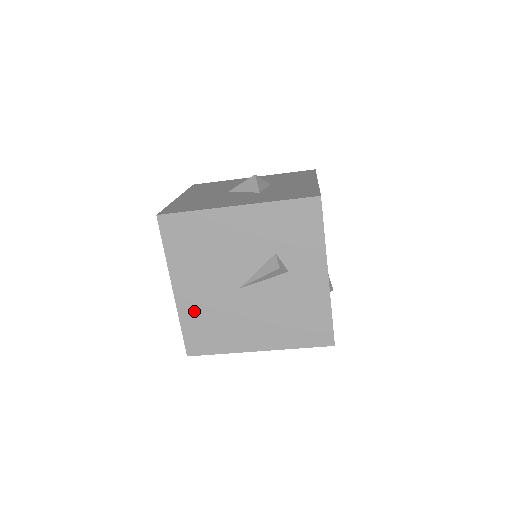
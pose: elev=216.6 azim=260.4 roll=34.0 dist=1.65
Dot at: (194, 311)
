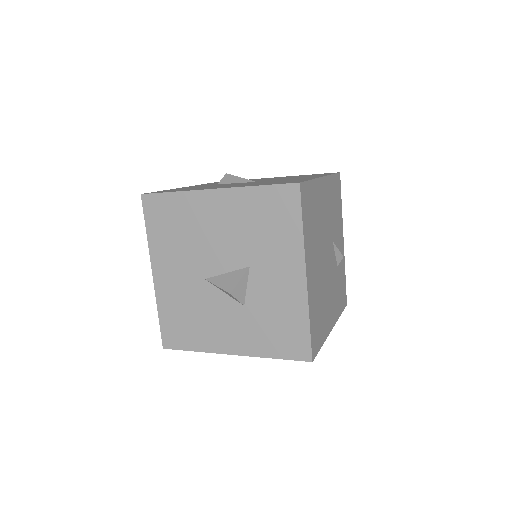
Dot at: occluded
